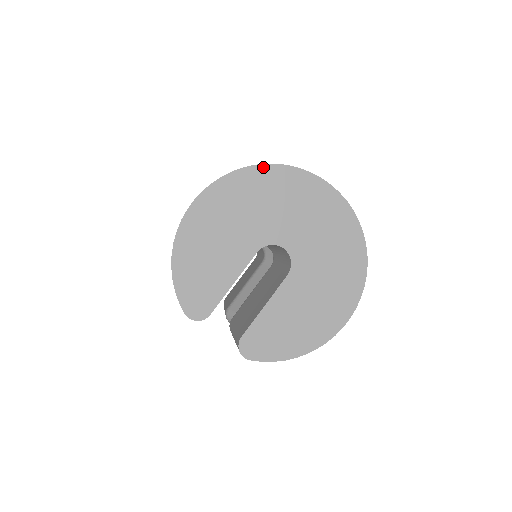
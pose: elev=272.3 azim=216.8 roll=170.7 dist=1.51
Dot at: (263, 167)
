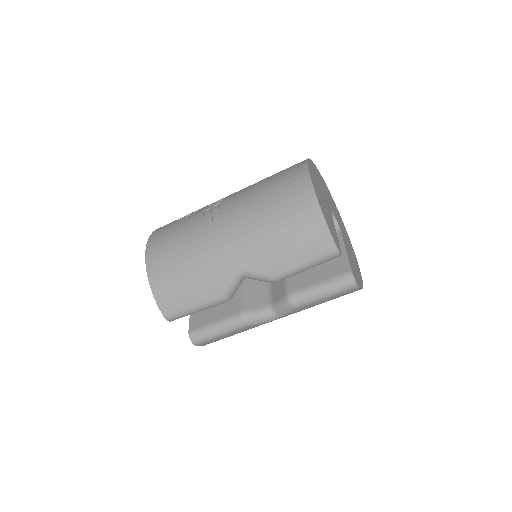
Dot at: (312, 162)
